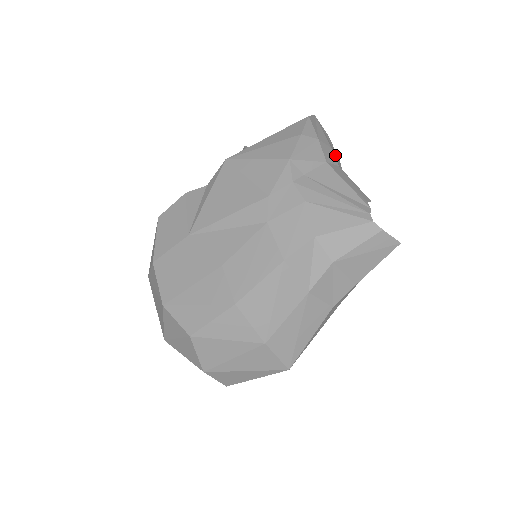
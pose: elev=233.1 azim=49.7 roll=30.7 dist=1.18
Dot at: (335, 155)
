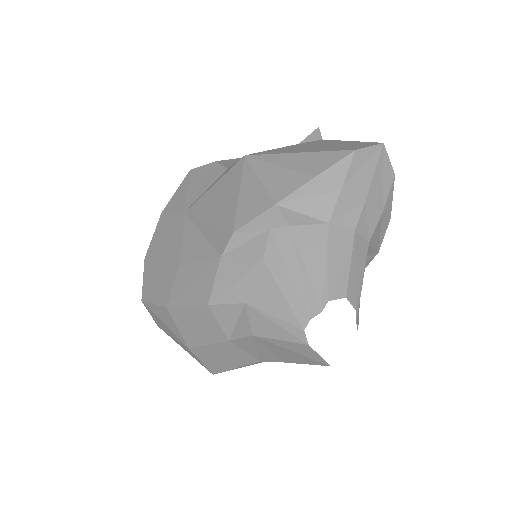
Dot at: (369, 210)
